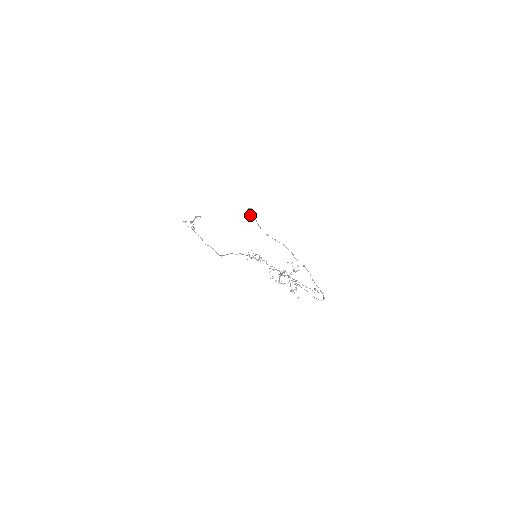
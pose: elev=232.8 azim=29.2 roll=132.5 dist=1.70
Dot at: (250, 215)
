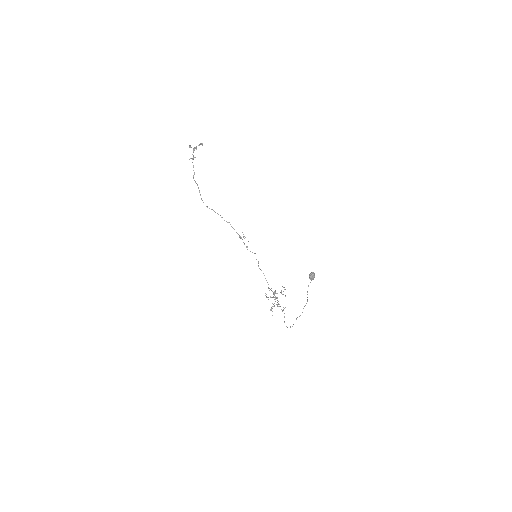
Dot at: (311, 279)
